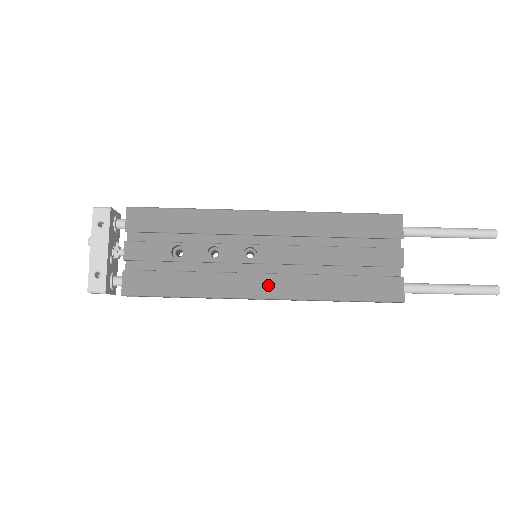
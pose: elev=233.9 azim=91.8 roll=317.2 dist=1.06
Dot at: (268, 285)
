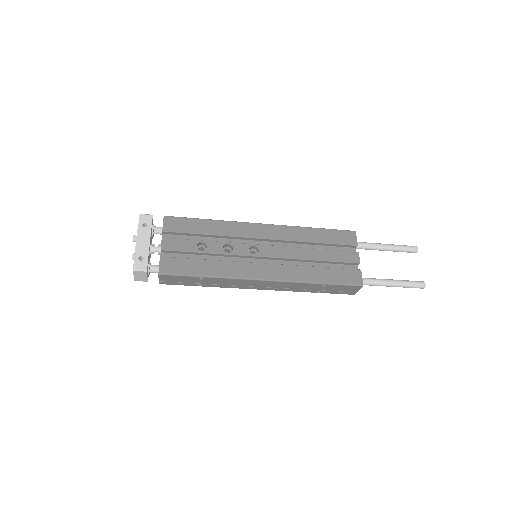
Dot at: (267, 271)
